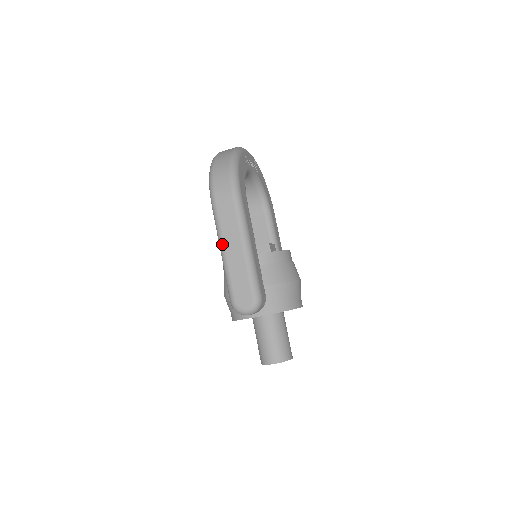
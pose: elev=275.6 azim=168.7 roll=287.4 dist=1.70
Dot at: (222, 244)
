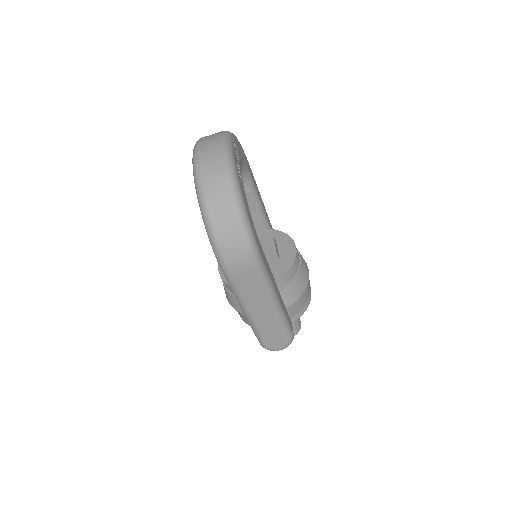
Dot at: (246, 310)
